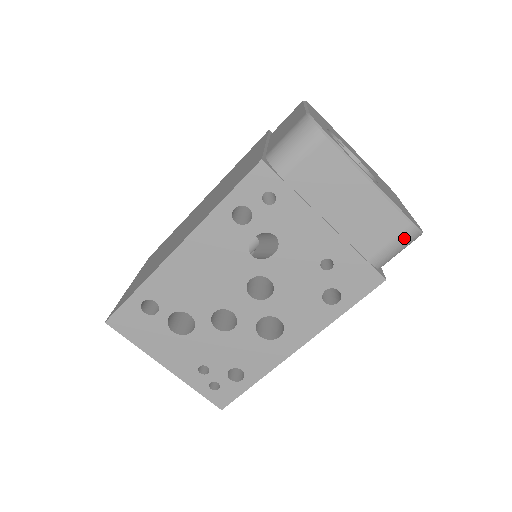
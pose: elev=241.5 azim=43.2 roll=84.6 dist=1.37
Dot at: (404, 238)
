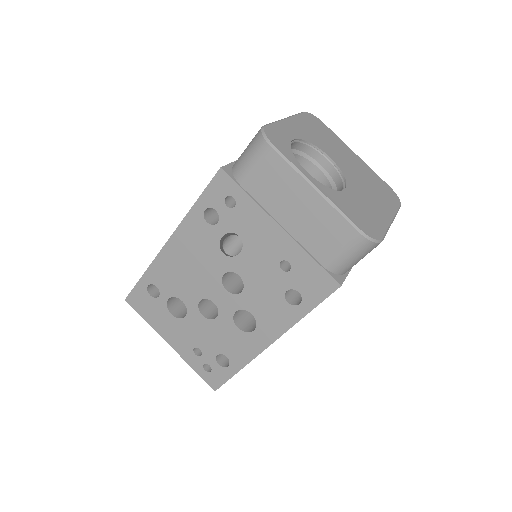
Dot at: (354, 245)
